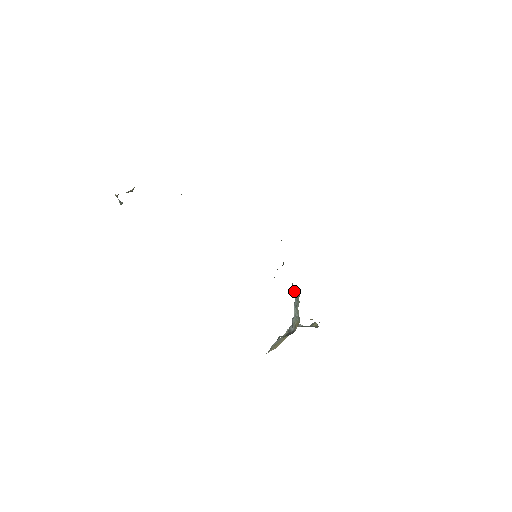
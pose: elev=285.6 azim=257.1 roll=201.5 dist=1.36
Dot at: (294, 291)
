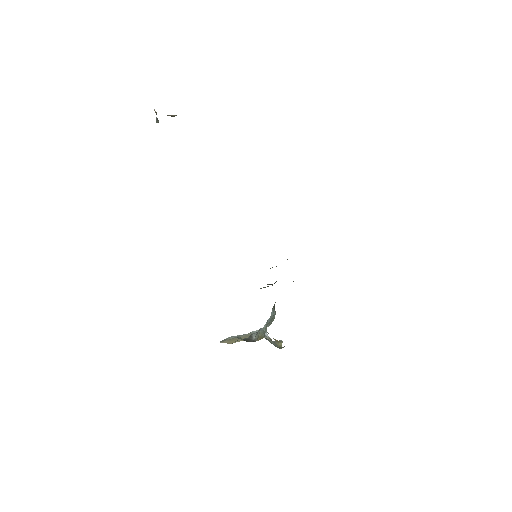
Dot at: (273, 311)
